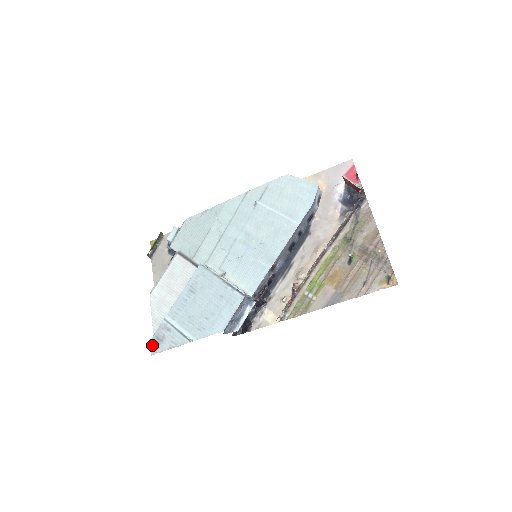
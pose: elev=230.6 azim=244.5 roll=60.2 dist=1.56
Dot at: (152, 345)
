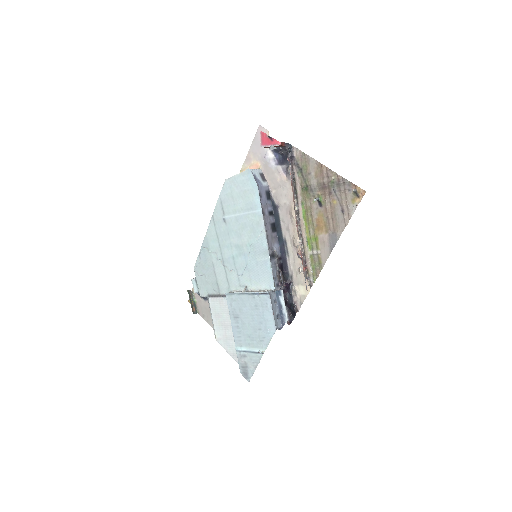
Dot at: (244, 375)
